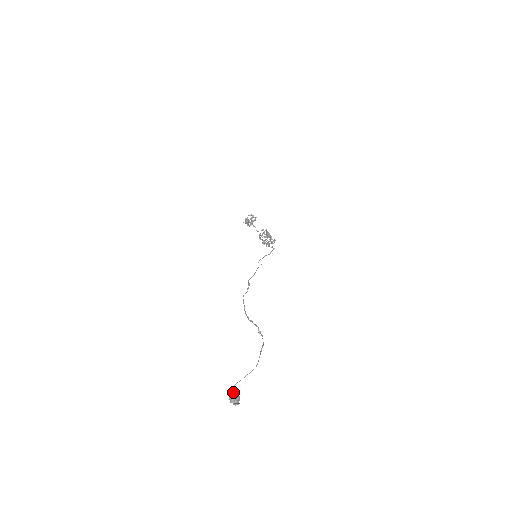
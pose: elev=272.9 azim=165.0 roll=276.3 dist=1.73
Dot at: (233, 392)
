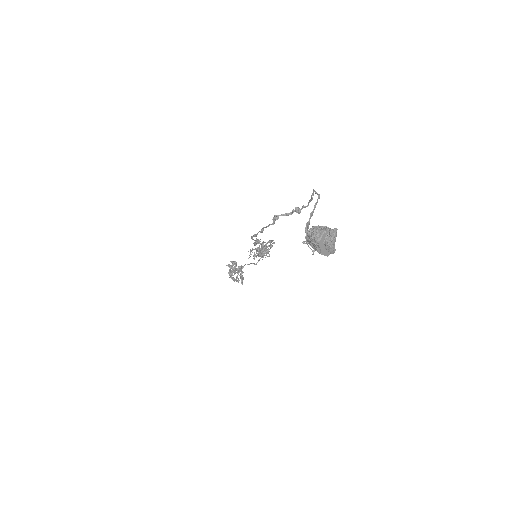
Dot at: (314, 249)
